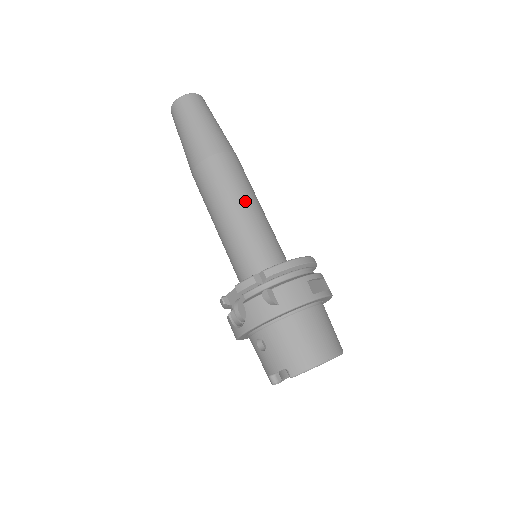
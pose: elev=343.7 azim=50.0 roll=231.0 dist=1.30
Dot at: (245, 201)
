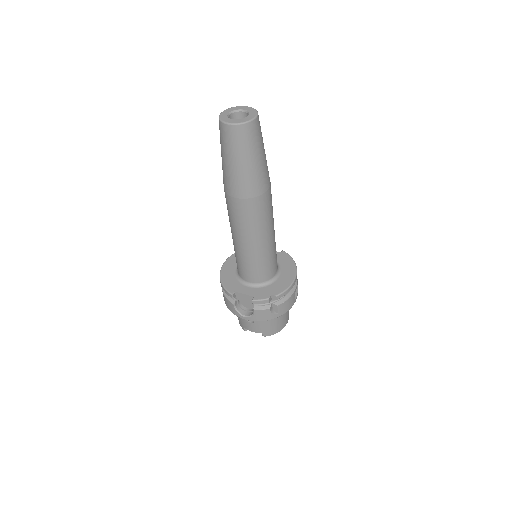
Dot at: (270, 232)
